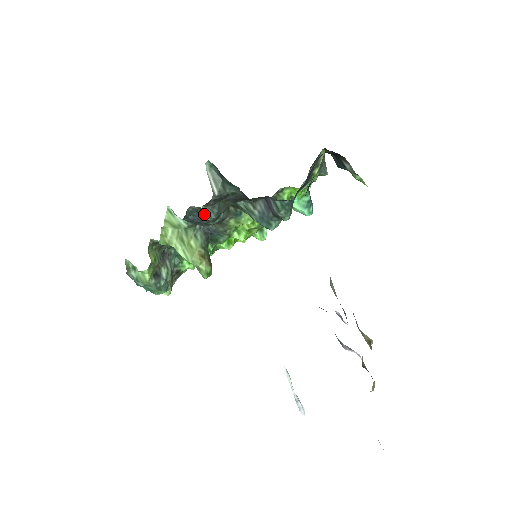
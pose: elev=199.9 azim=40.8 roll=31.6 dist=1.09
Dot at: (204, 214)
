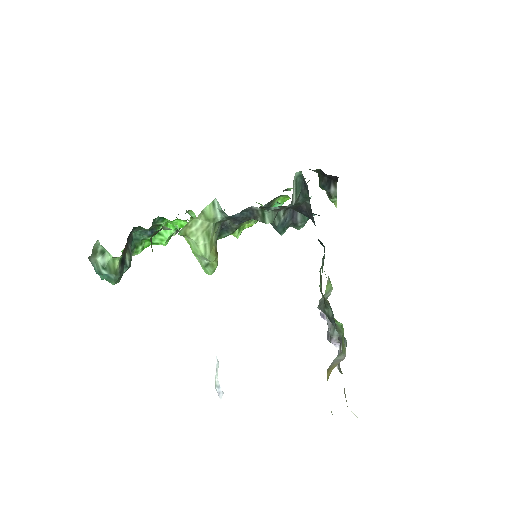
Dot at: (261, 216)
